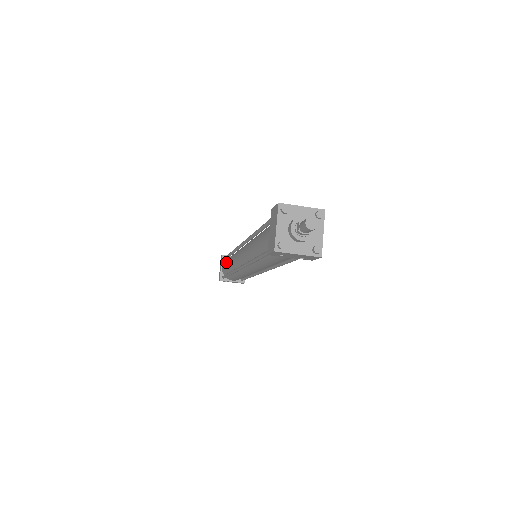
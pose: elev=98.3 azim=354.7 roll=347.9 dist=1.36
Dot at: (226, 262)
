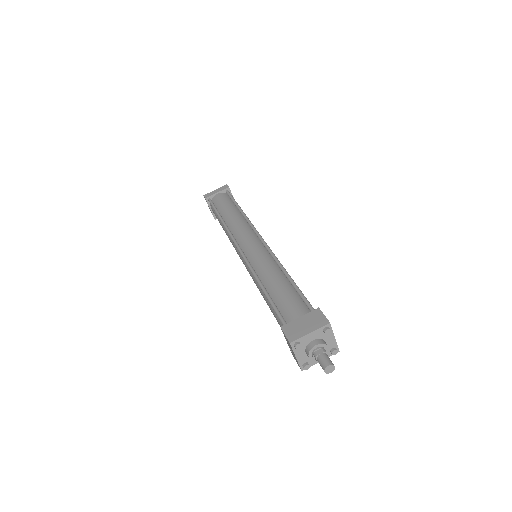
Dot at: (227, 203)
